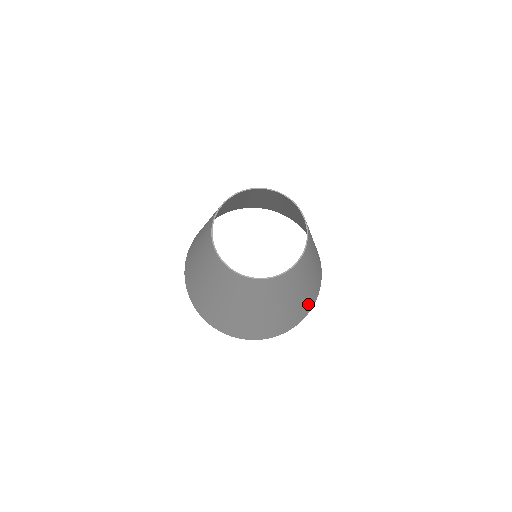
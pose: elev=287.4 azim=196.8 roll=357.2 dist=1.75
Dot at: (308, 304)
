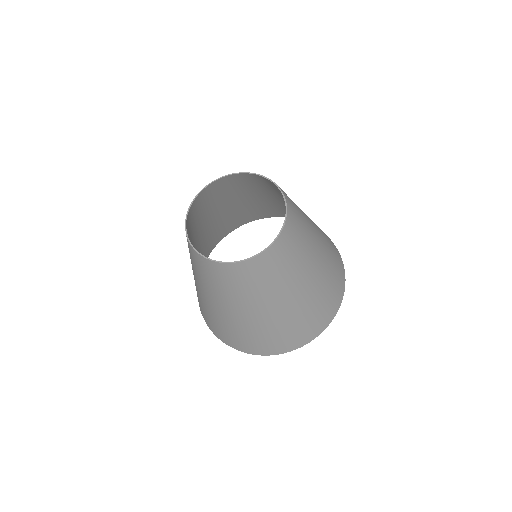
Dot at: (325, 307)
